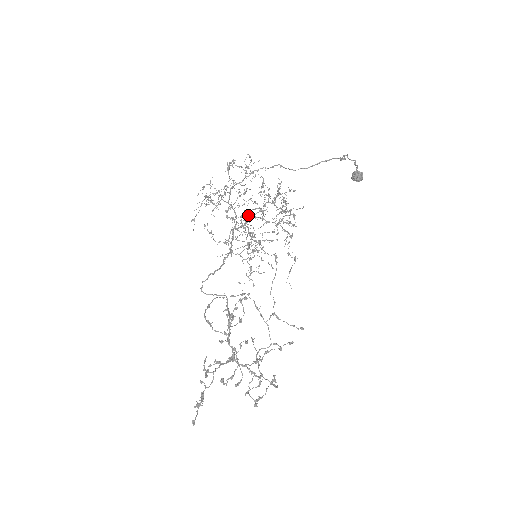
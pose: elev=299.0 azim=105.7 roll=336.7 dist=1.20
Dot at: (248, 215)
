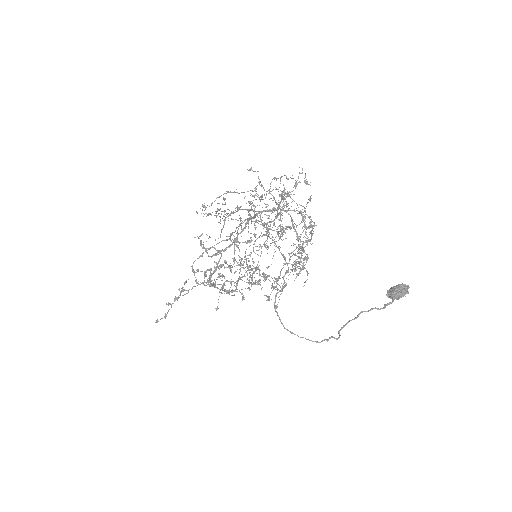
Dot at: (288, 193)
